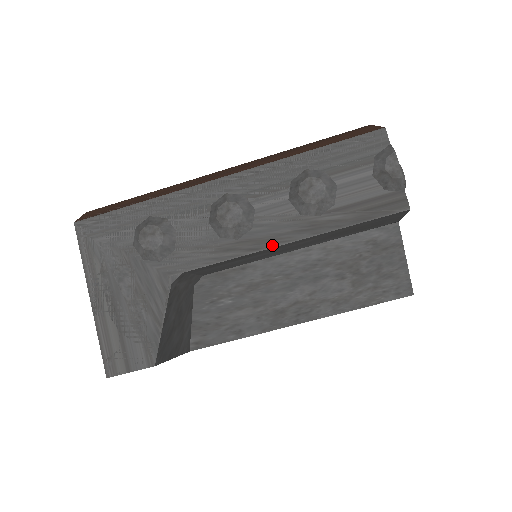
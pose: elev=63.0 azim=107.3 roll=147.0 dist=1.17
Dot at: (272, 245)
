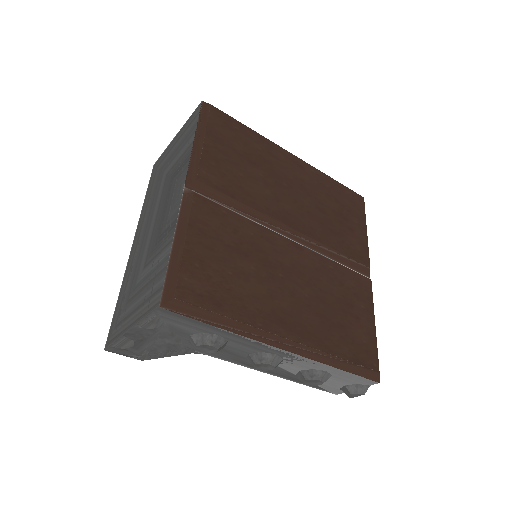
Dot at: occluded
